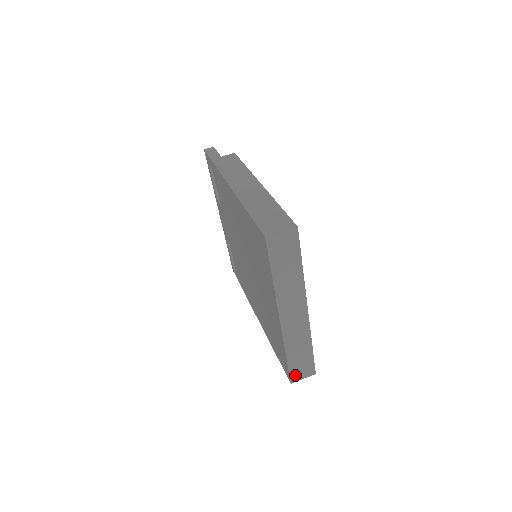
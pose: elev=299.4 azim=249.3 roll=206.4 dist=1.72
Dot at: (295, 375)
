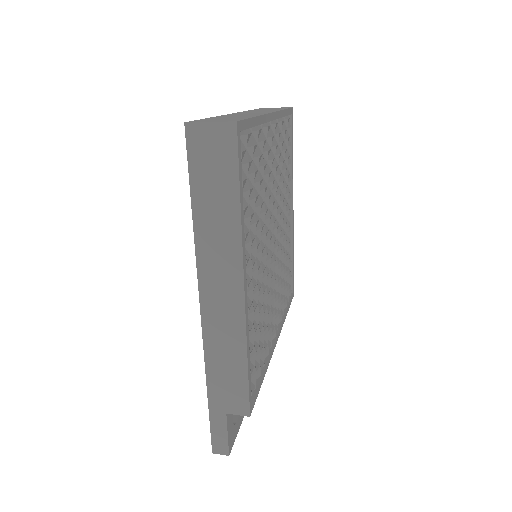
Dot at: occluded
